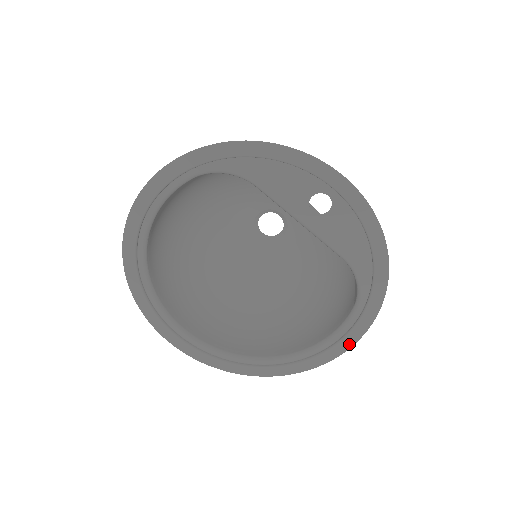
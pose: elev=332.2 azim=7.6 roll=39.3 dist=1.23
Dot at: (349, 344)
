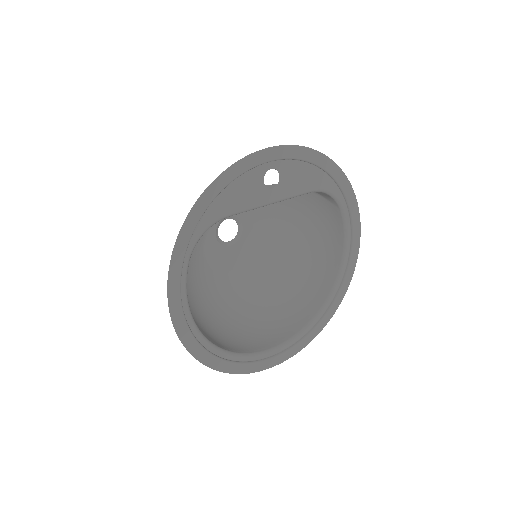
Dot at: (358, 231)
